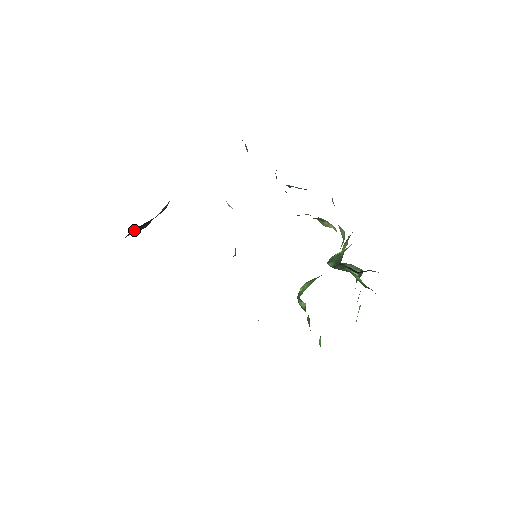
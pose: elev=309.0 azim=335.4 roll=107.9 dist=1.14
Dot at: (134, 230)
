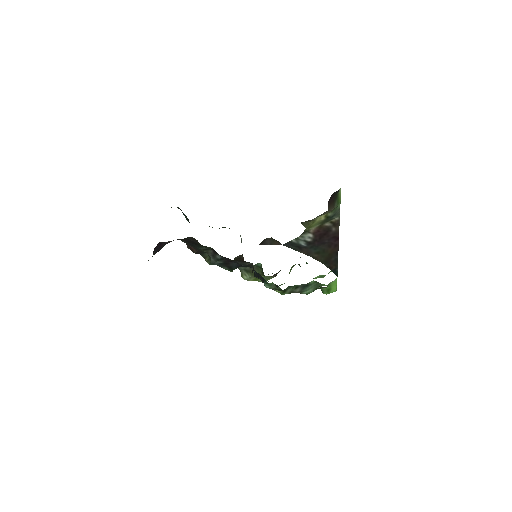
Dot at: (157, 246)
